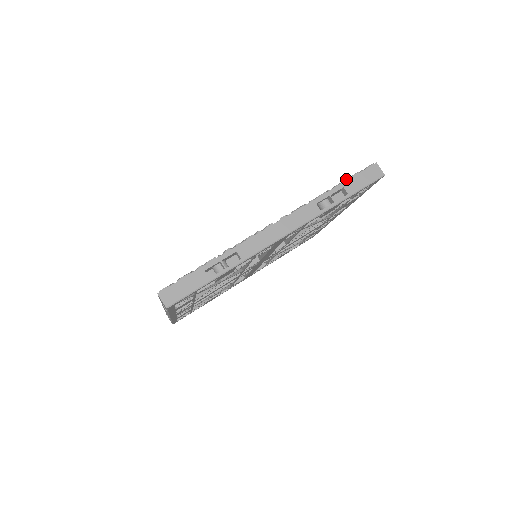
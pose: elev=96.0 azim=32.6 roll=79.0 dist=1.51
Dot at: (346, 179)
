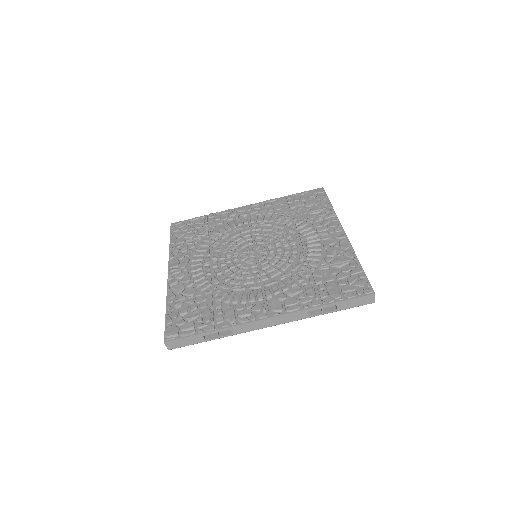
Dot at: (343, 298)
